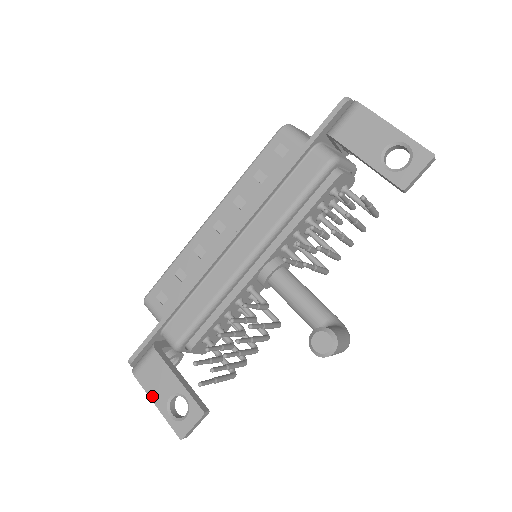
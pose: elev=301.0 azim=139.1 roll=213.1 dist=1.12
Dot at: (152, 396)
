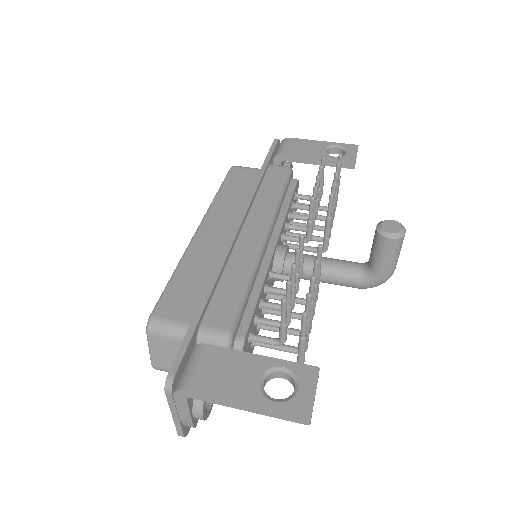
Dot at: (232, 395)
